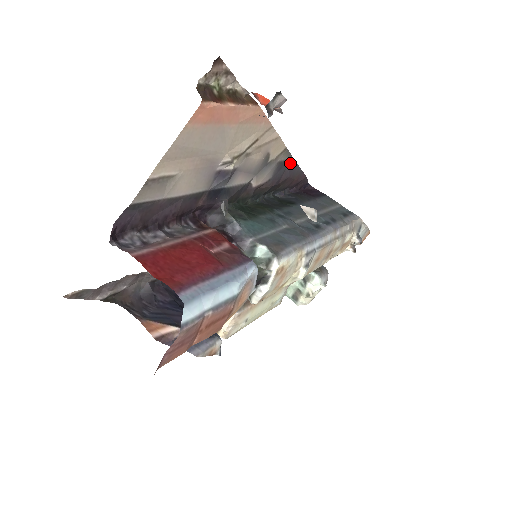
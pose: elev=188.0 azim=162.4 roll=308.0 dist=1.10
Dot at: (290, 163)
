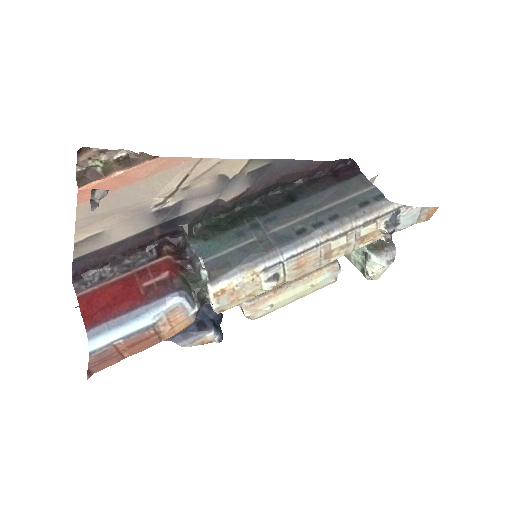
Dot at: (276, 164)
